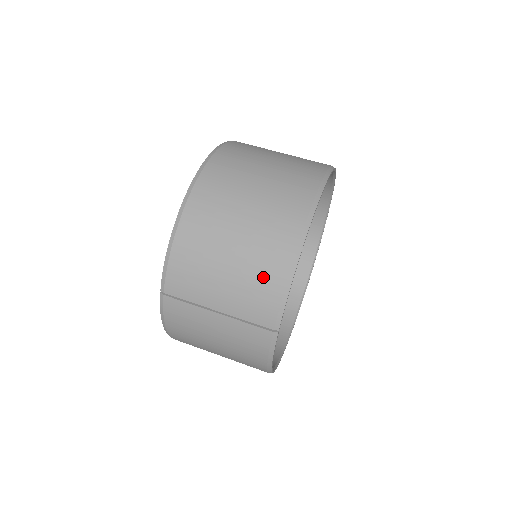
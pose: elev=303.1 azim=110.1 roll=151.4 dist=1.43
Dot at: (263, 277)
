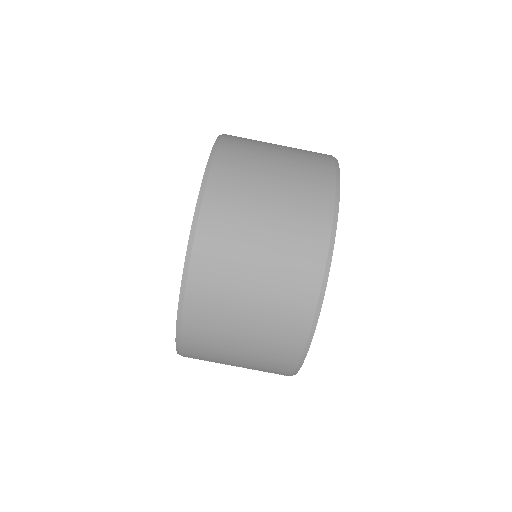
Dot at: (276, 360)
